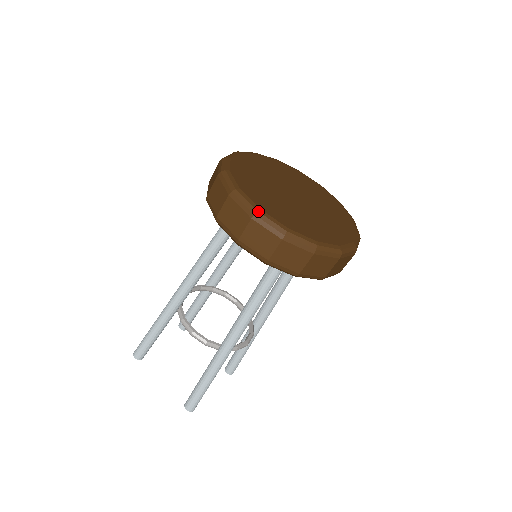
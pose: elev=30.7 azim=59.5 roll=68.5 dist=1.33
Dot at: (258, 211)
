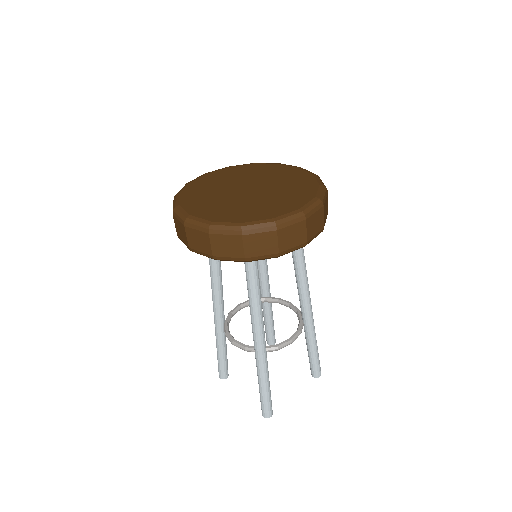
Dot at: (187, 217)
